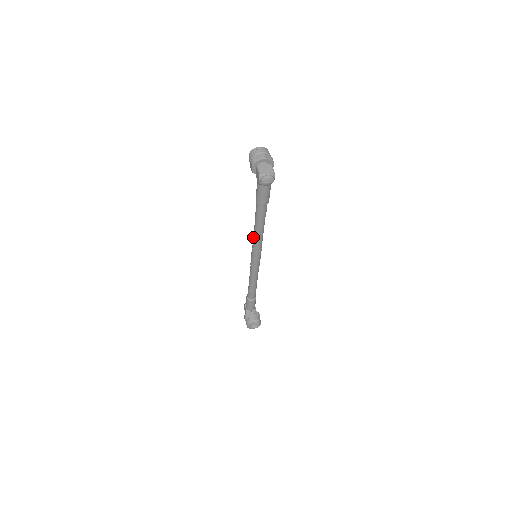
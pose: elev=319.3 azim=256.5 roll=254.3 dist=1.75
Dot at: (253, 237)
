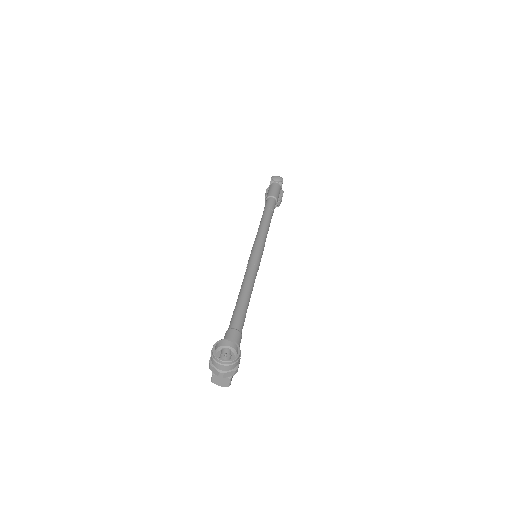
Dot at: occluded
